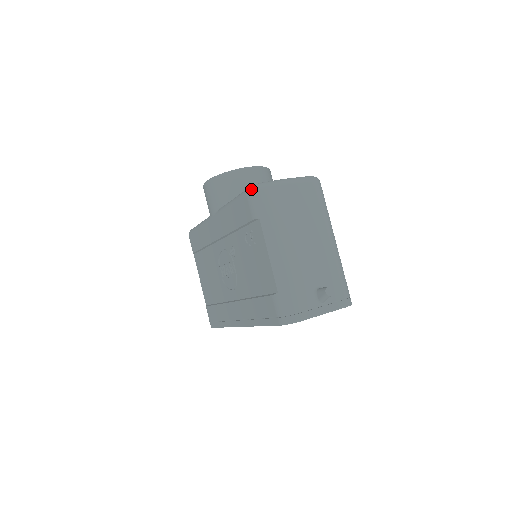
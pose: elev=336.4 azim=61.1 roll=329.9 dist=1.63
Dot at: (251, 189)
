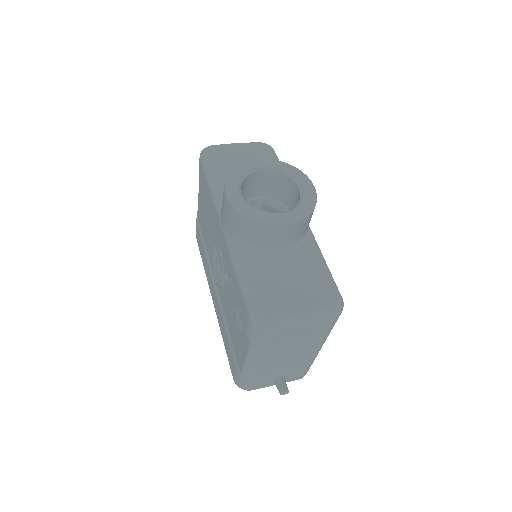
Dot at: (255, 321)
